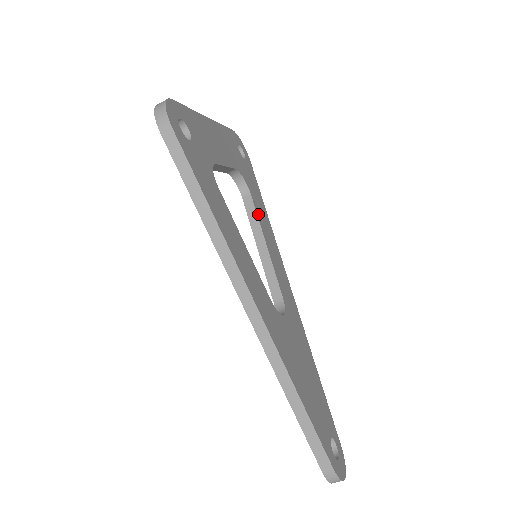
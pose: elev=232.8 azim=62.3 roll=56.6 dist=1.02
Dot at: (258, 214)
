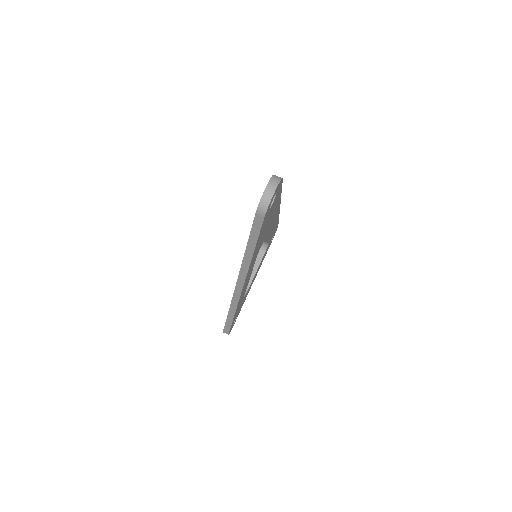
Dot at: occluded
